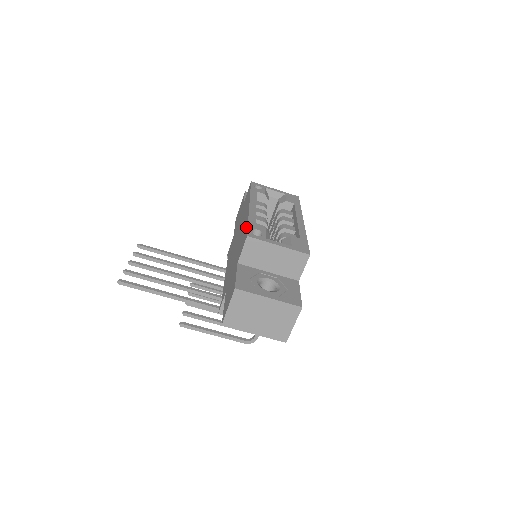
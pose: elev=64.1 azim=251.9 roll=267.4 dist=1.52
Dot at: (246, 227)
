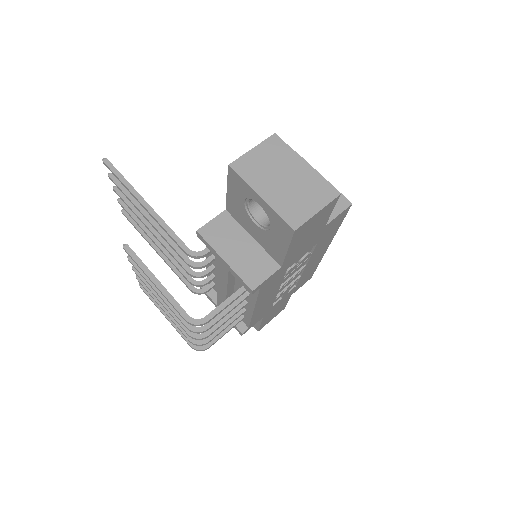
Dot at: occluded
